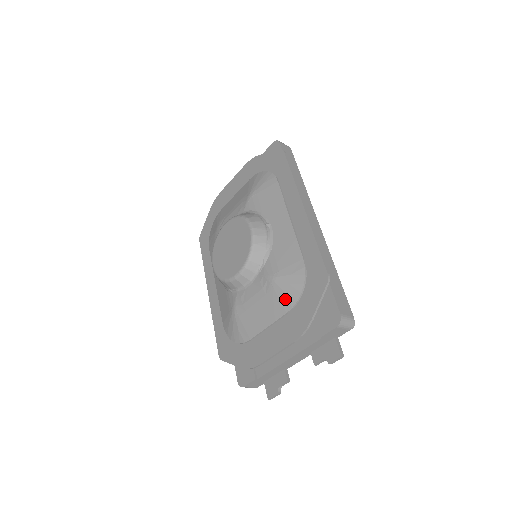
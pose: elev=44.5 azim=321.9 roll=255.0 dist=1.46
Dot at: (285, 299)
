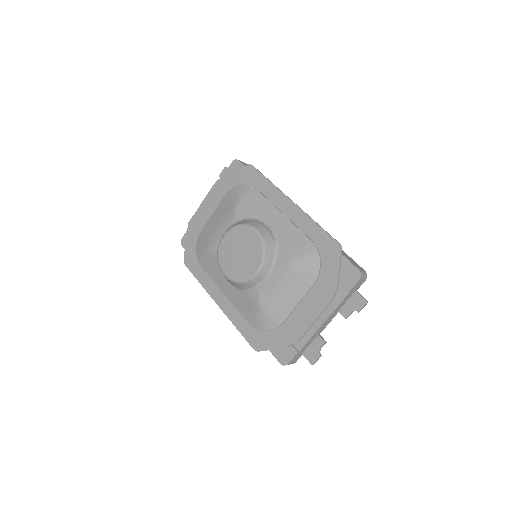
Dot at: (308, 275)
